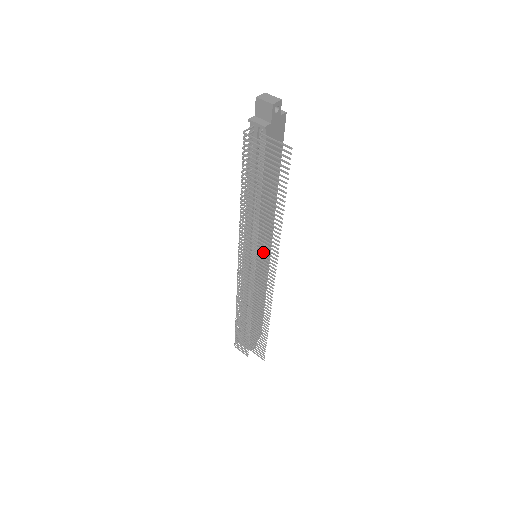
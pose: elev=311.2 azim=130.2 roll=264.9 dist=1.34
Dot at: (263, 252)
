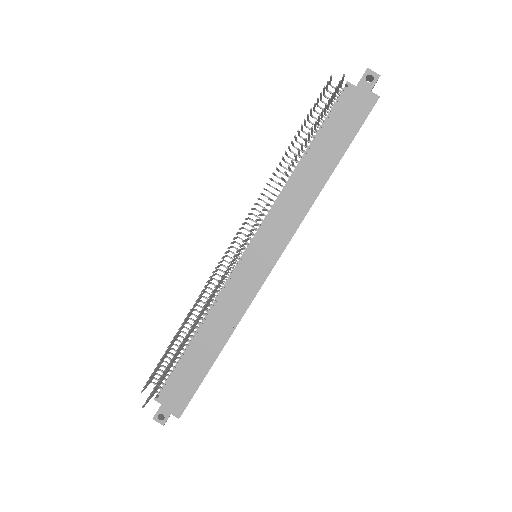
Dot at: (264, 252)
